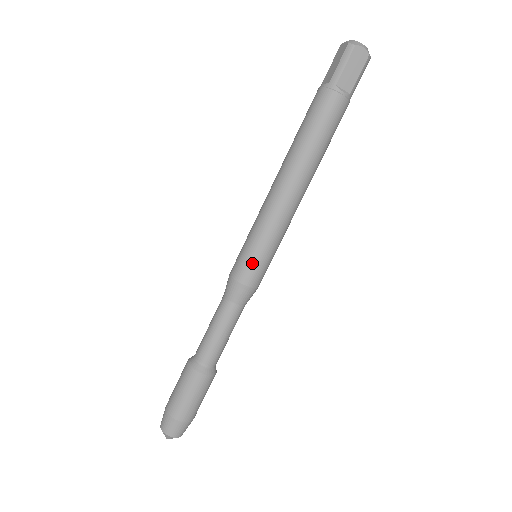
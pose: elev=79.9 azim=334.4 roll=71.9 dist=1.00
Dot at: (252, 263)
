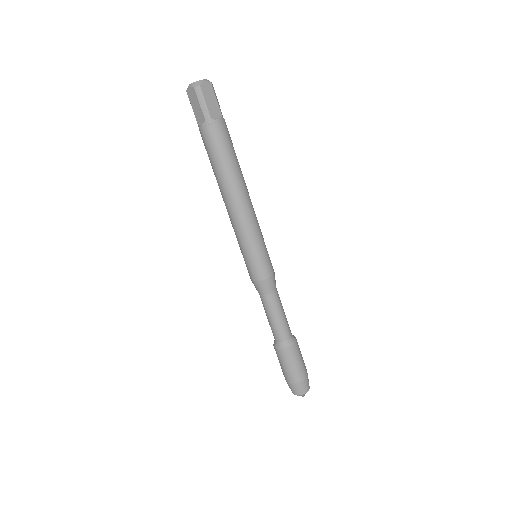
Dot at: (261, 262)
